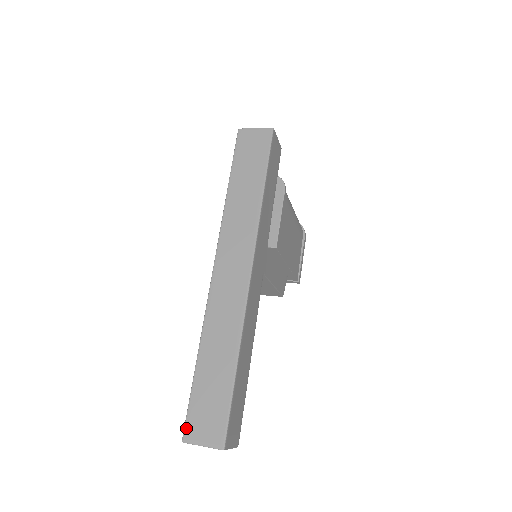
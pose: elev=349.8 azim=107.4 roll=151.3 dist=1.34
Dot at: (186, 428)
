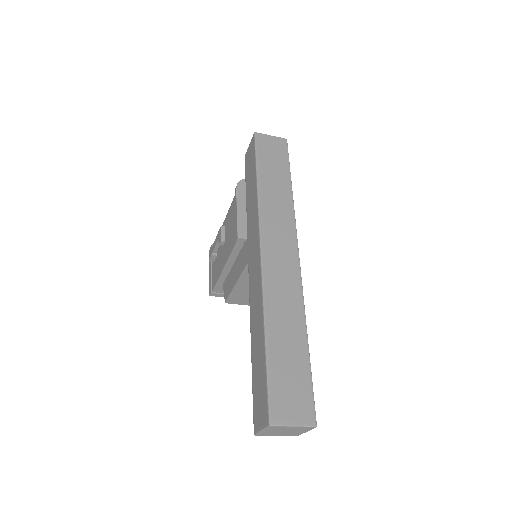
Dot at: (271, 409)
